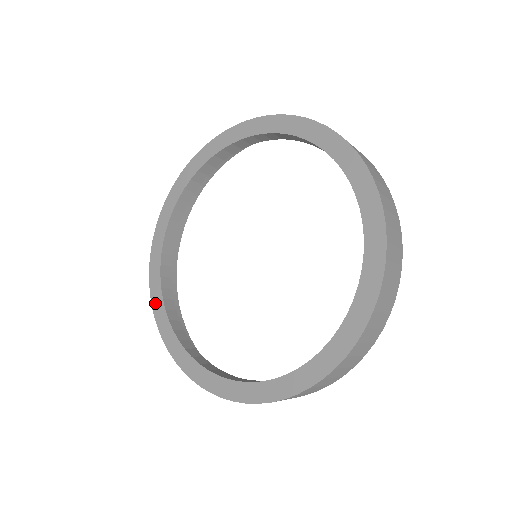
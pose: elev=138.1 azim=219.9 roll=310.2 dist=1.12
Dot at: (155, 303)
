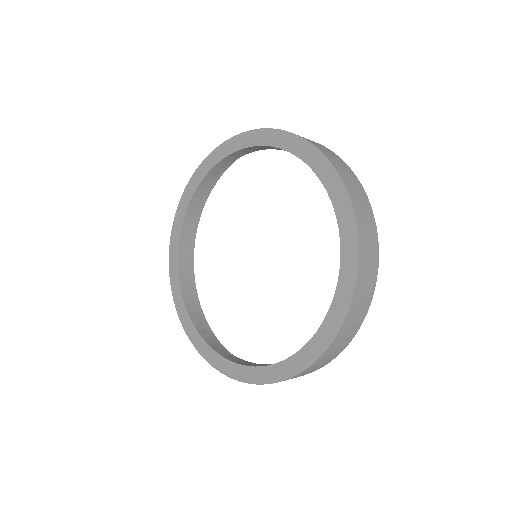
Dot at: (172, 244)
